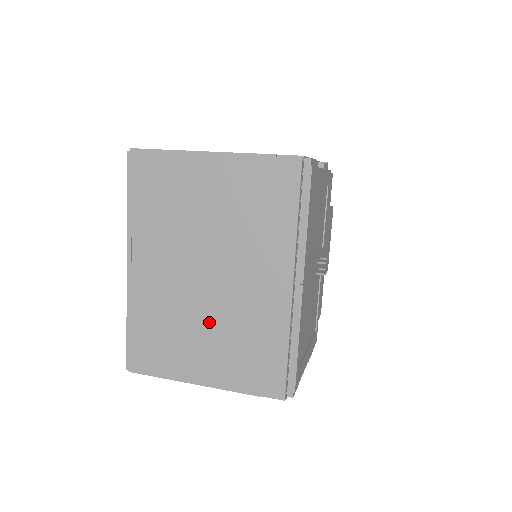
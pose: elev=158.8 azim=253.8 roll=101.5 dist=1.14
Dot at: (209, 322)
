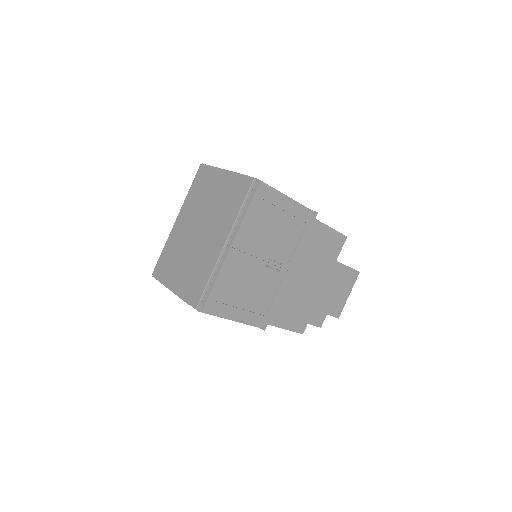
Dot at: (189, 257)
